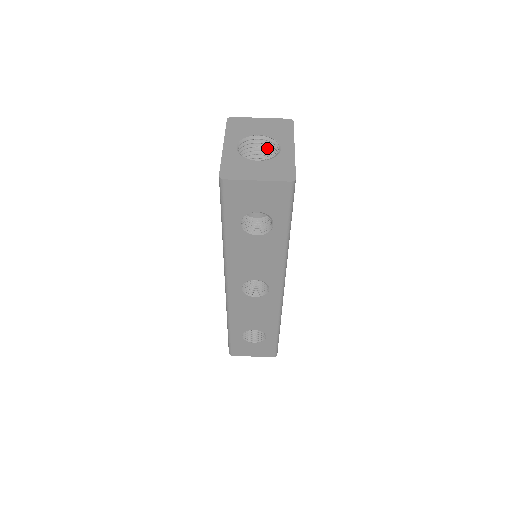
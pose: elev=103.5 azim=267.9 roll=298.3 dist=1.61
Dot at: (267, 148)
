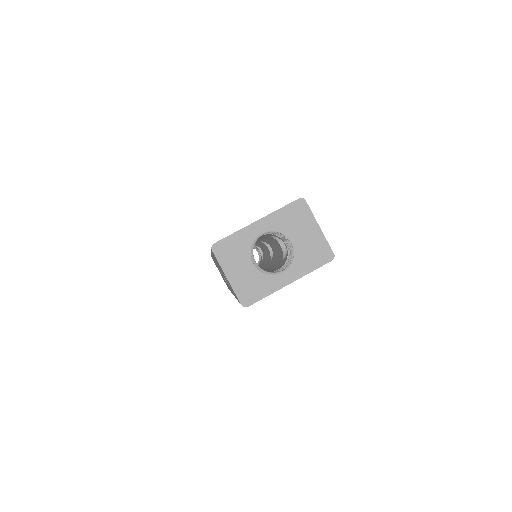
Dot at: (291, 251)
